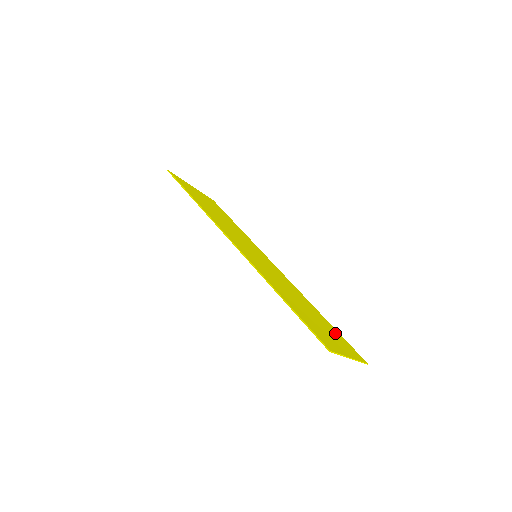
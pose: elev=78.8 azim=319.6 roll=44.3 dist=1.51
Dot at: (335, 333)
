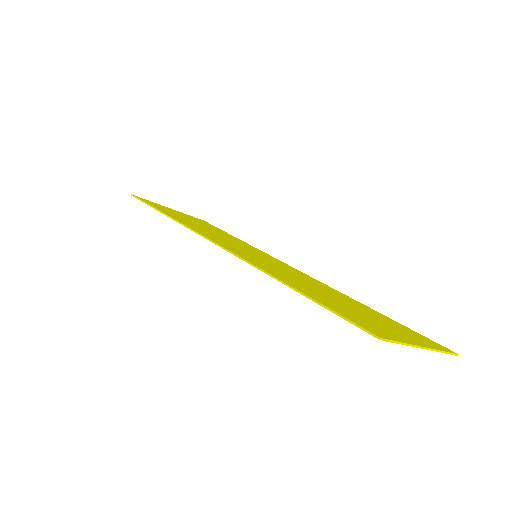
Dot at: (392, 323)
